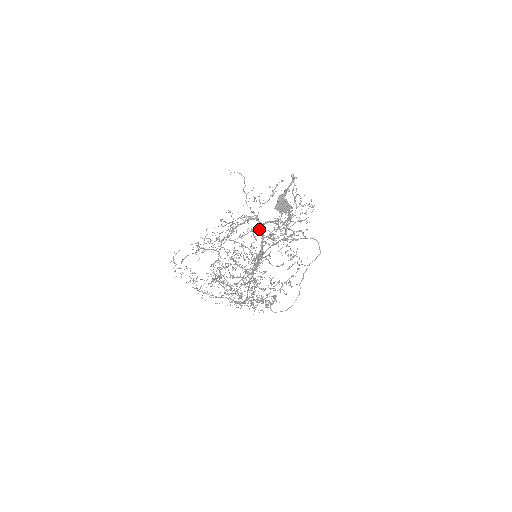
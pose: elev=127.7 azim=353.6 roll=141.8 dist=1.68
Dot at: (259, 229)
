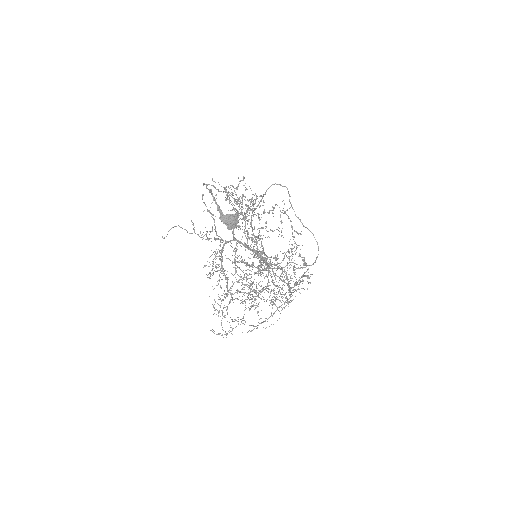
Dot at: occluded
